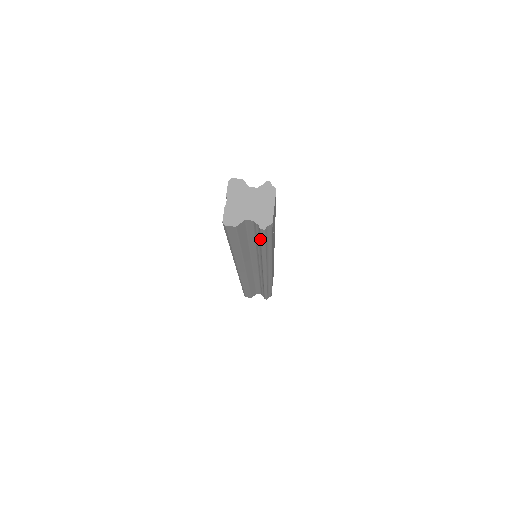
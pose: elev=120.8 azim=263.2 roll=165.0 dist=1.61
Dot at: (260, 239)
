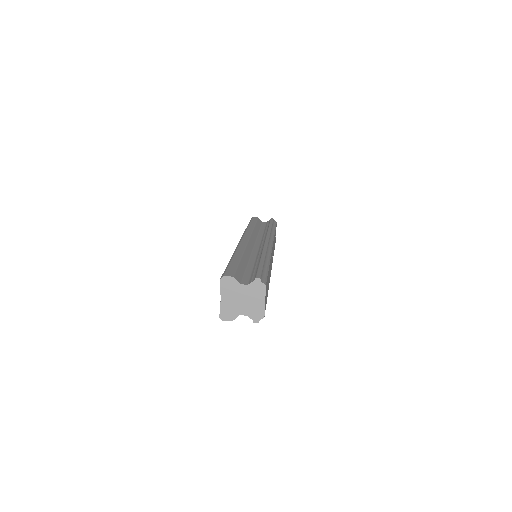
Dot at: occluded
